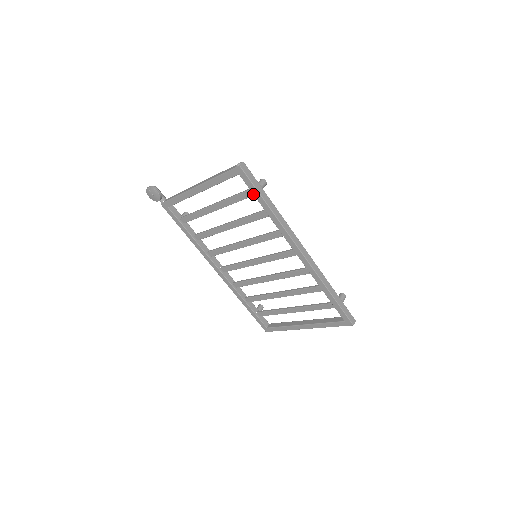
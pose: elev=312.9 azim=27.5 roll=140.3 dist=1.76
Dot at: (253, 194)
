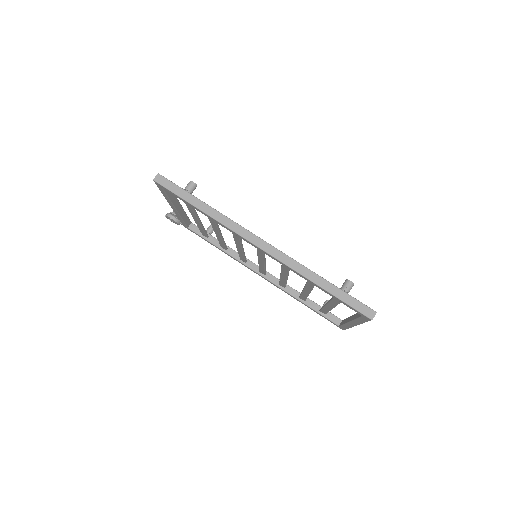
Dot at: occluded
